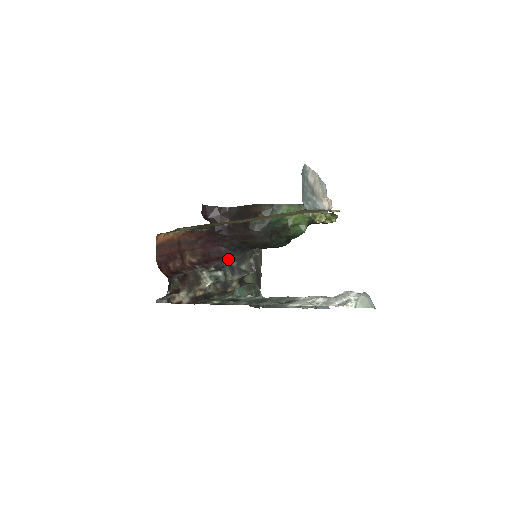
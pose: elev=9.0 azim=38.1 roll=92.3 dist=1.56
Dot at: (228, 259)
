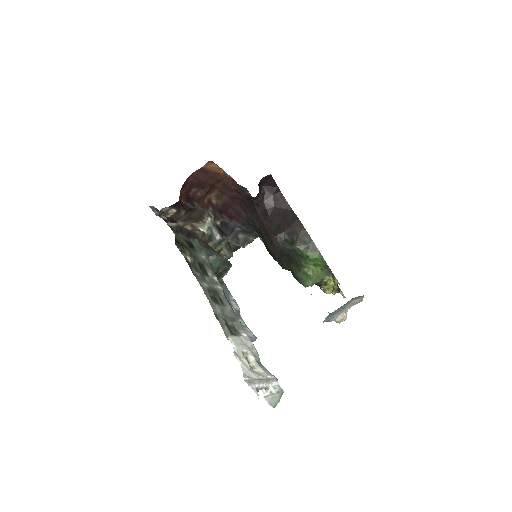
Dot at: (238, 224)
